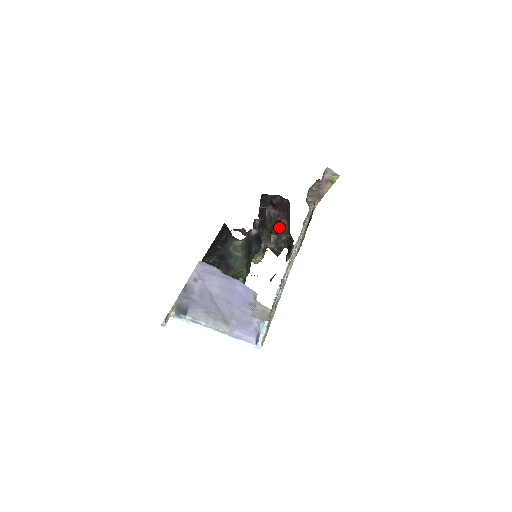
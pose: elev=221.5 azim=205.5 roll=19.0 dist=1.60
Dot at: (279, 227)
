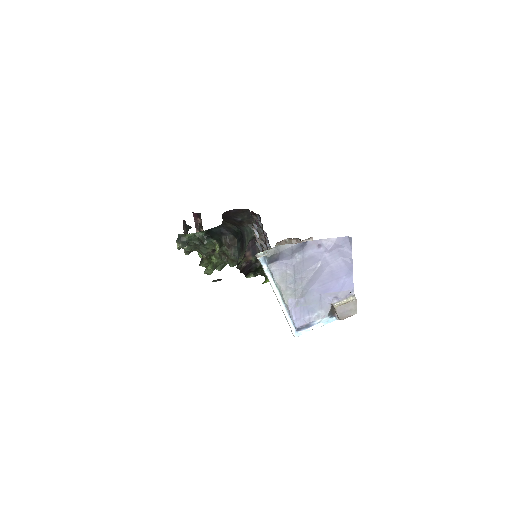
Dot at: occluded
